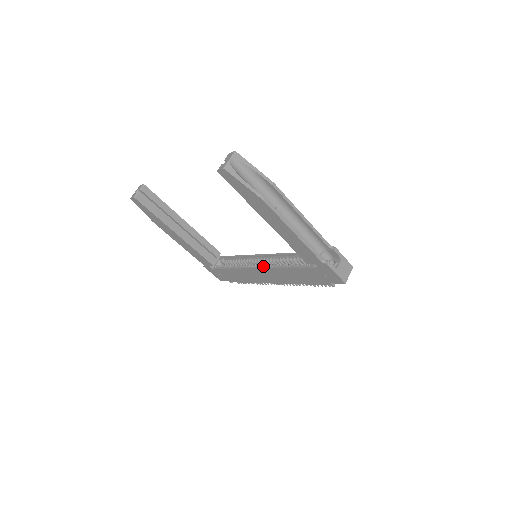
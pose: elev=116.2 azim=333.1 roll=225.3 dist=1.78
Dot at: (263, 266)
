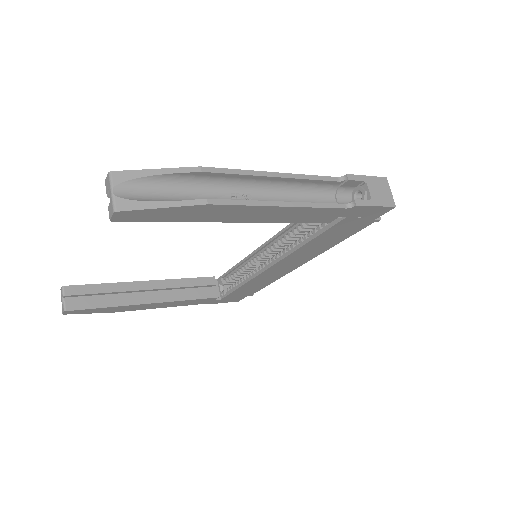
Dot at: (273, 260)
